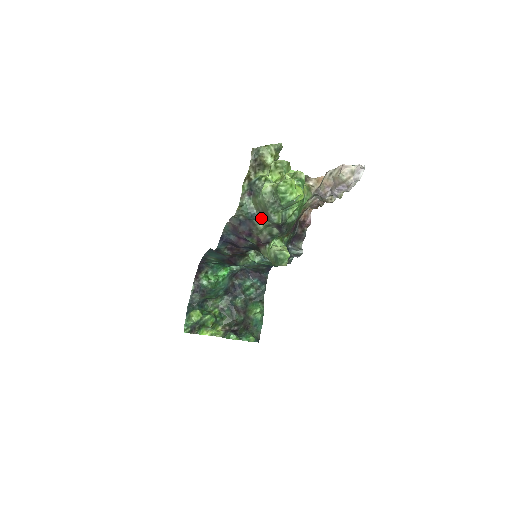
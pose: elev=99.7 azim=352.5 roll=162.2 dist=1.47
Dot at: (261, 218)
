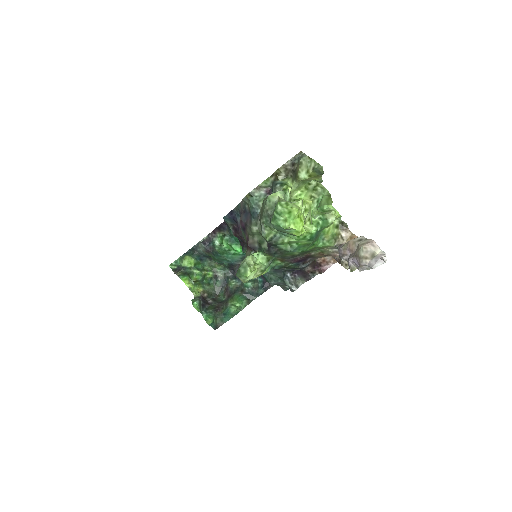
Dot at: (259, 222)
